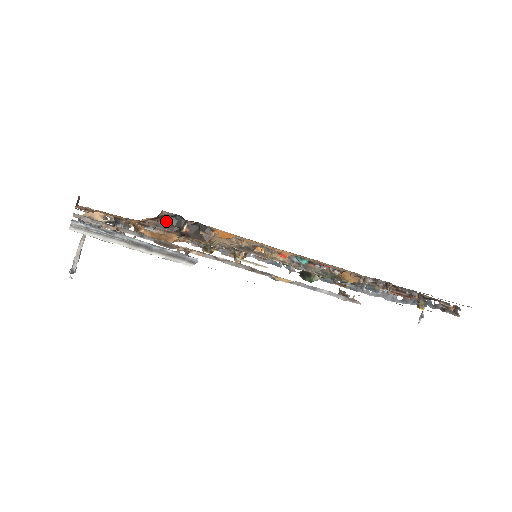
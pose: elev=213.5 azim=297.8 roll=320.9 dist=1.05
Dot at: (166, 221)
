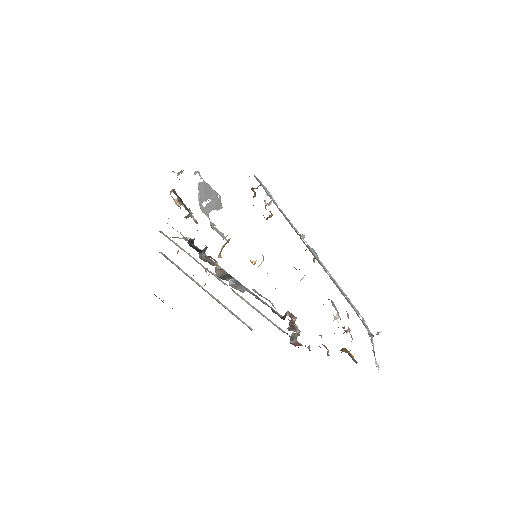
Dot at: occluded
